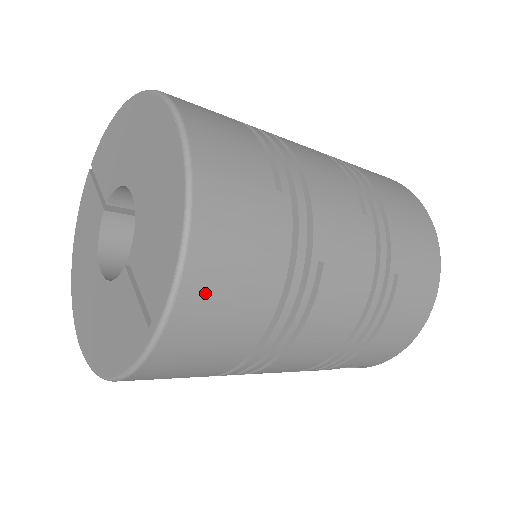
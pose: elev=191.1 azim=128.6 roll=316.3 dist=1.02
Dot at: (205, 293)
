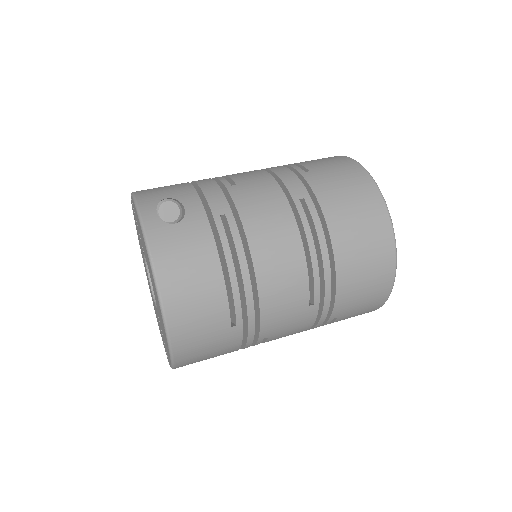
Dot at: occluded
